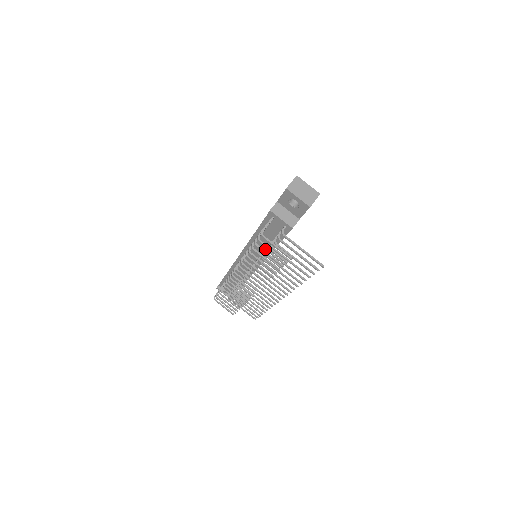
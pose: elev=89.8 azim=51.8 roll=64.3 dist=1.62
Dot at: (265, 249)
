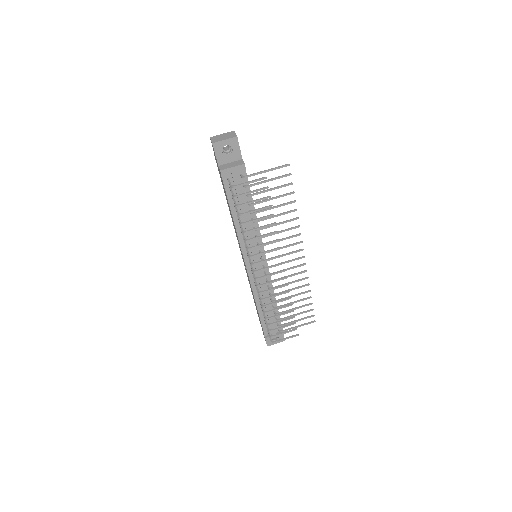
Dot at: occluded
